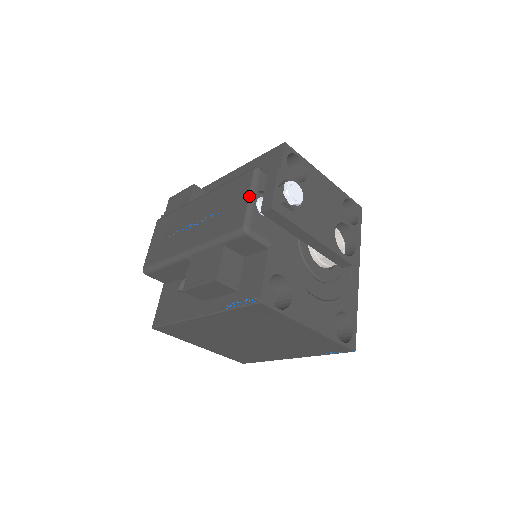
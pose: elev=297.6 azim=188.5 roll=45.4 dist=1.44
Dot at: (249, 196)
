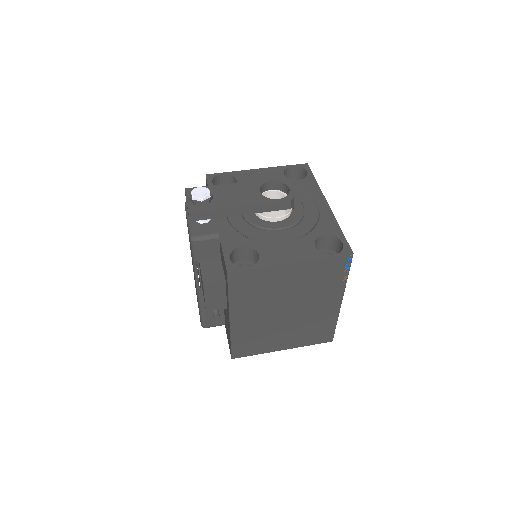
Dot at: (187, 220)
